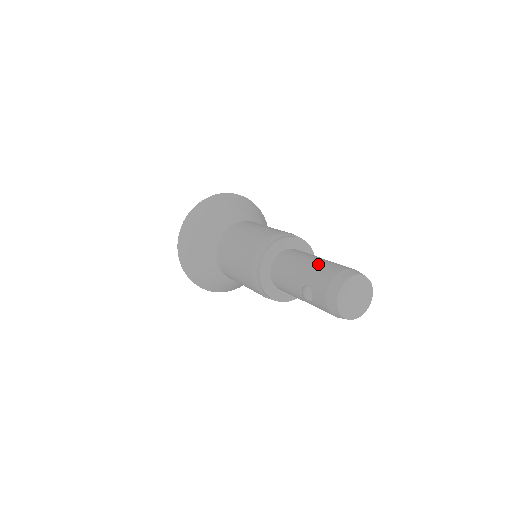
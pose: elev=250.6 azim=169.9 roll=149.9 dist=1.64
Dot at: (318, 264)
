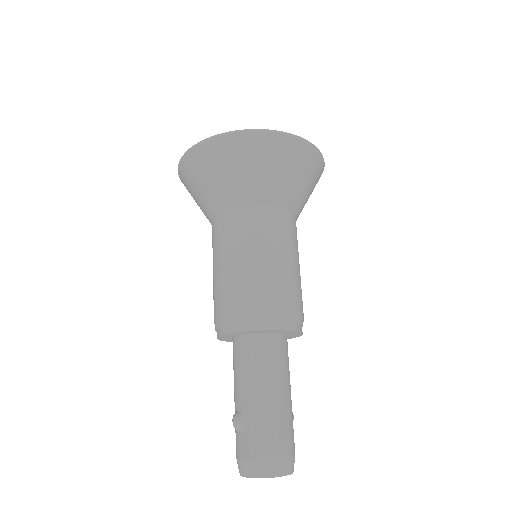
Dot at: (274, 416)
